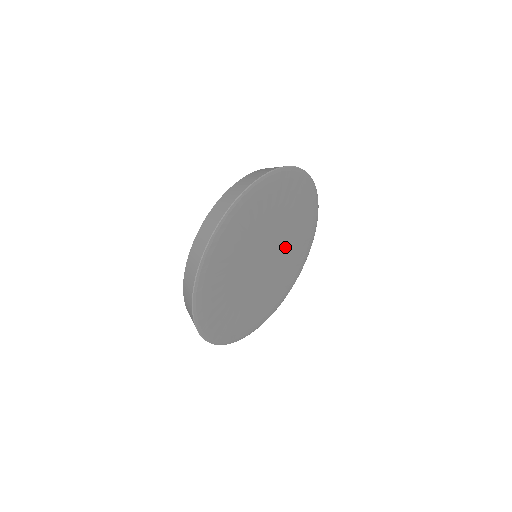
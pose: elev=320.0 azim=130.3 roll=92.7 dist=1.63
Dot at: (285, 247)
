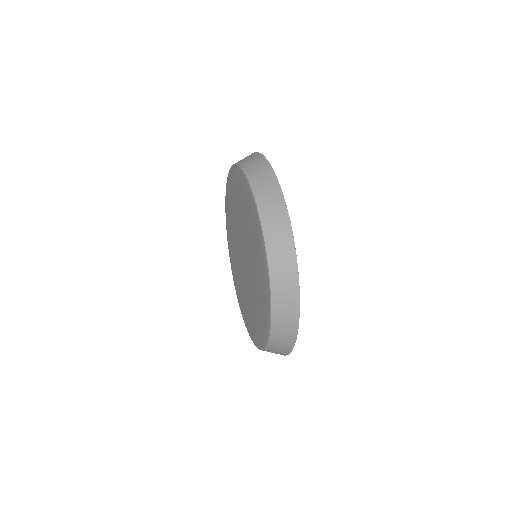
Dot at: occluded
